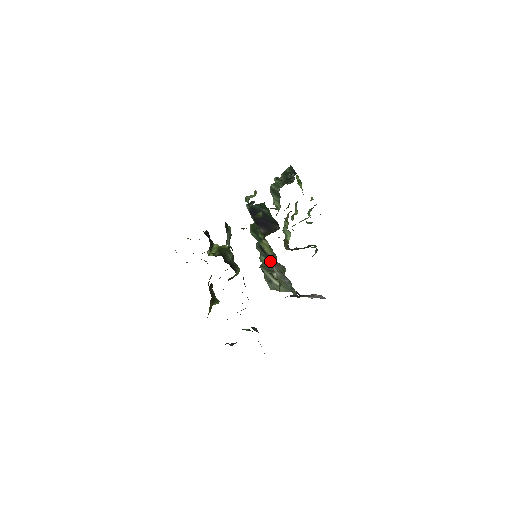
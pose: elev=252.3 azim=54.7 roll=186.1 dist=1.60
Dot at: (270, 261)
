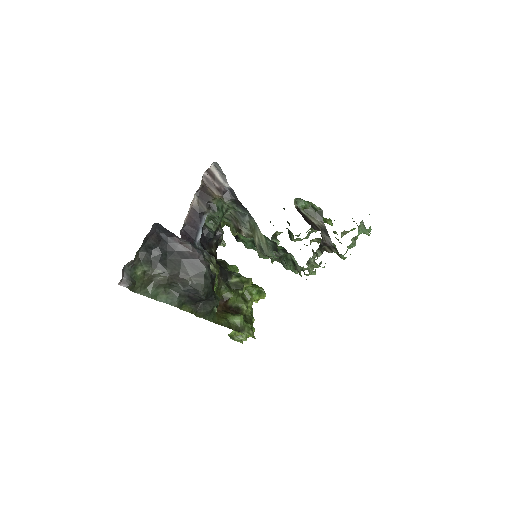
Dot at: (243, 234)
